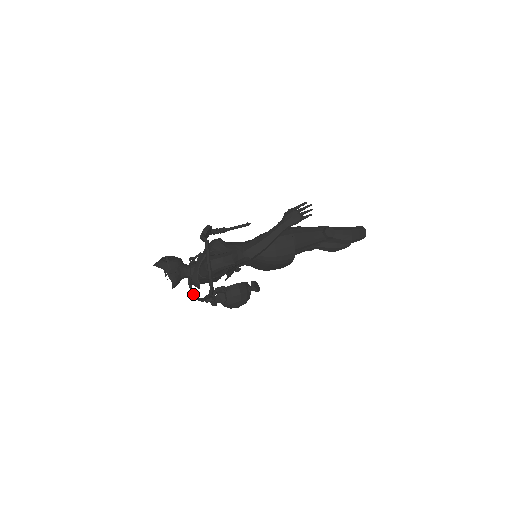
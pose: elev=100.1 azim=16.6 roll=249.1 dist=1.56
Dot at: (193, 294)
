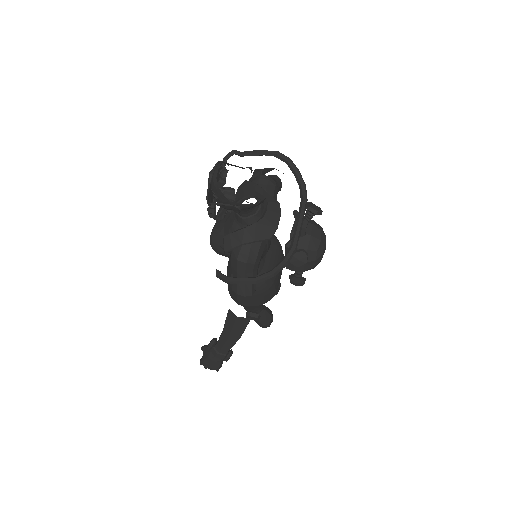
Dot at: (267, 272)
